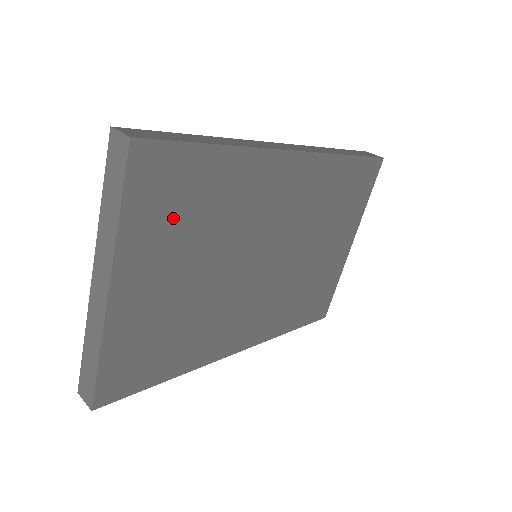
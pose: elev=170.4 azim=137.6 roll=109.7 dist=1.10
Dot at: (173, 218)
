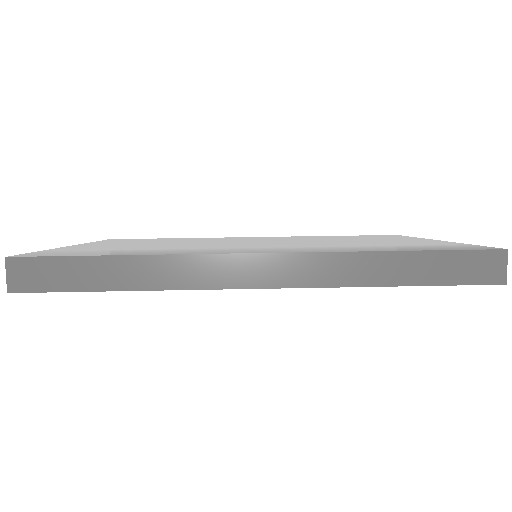
Dot at: occluded
